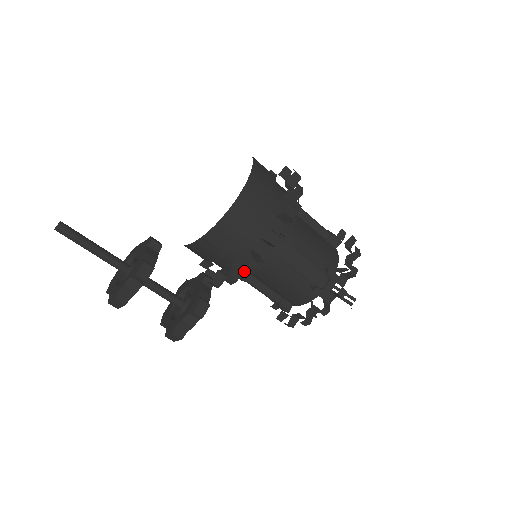
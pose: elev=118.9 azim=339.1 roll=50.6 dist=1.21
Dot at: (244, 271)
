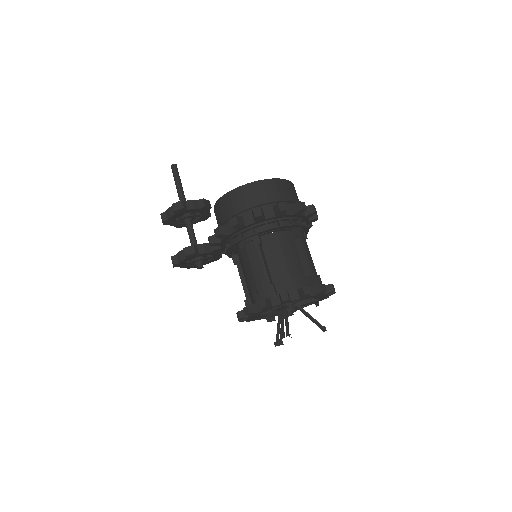
Dot at: occluded
